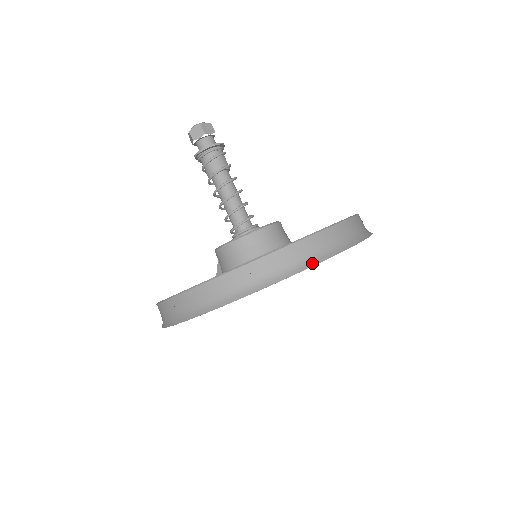
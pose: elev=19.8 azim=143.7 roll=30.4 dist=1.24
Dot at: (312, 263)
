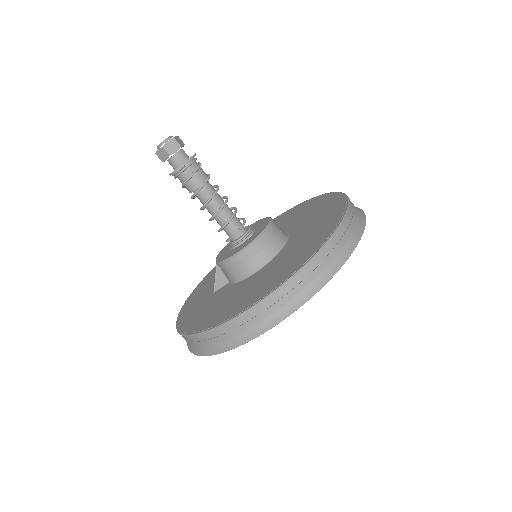
Dot at: (361, 231)
